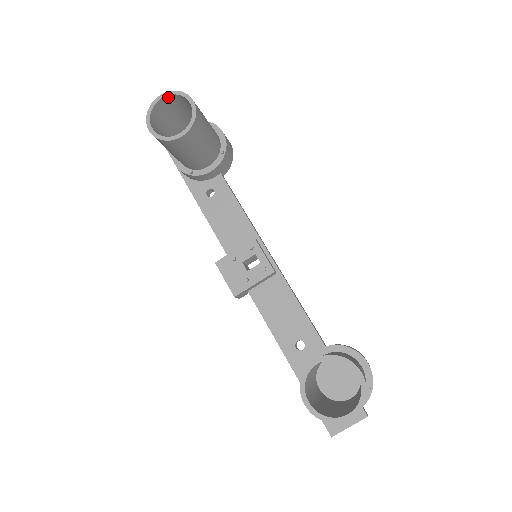
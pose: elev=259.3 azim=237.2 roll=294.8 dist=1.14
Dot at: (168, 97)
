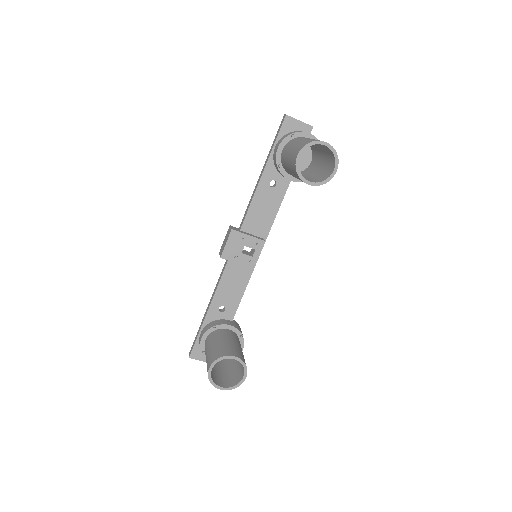
Dot at: (329, 148)
